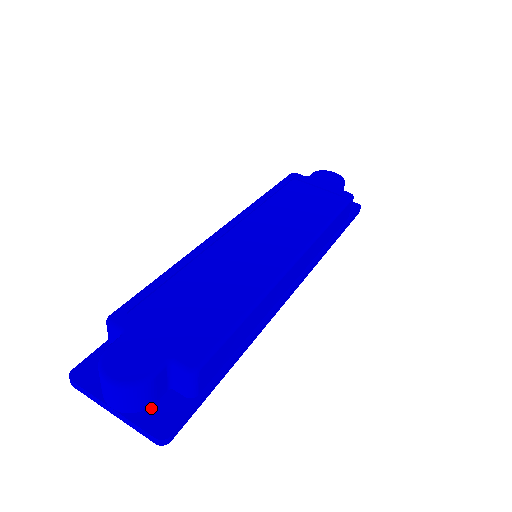
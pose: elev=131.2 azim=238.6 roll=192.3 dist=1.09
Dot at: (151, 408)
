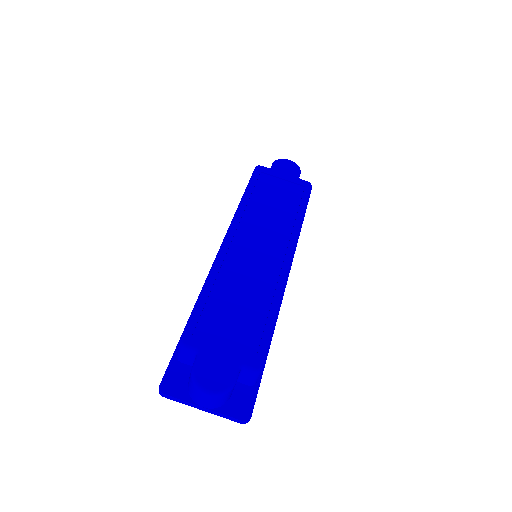
Dot at: (230, 400)
